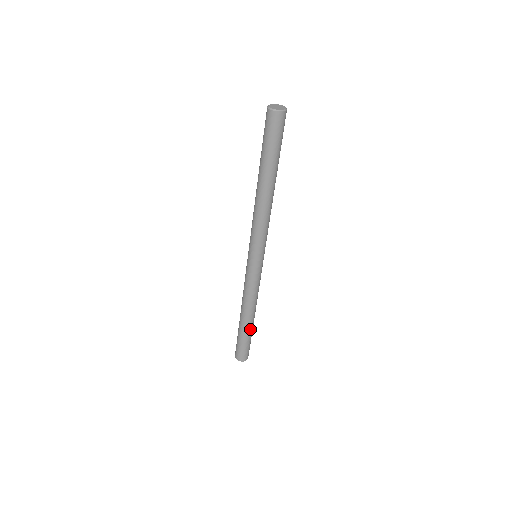
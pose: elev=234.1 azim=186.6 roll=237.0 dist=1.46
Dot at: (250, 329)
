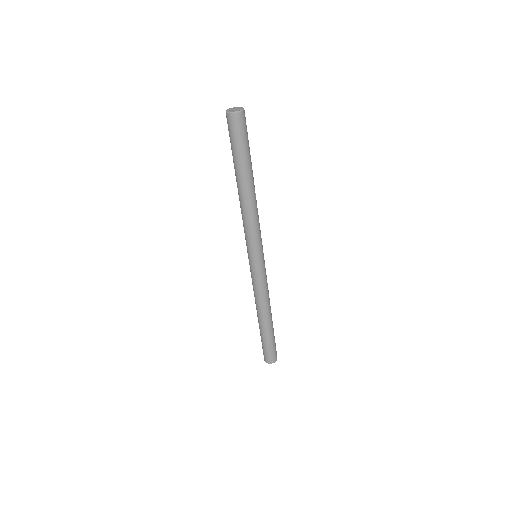
Dot at: (266, 331)
